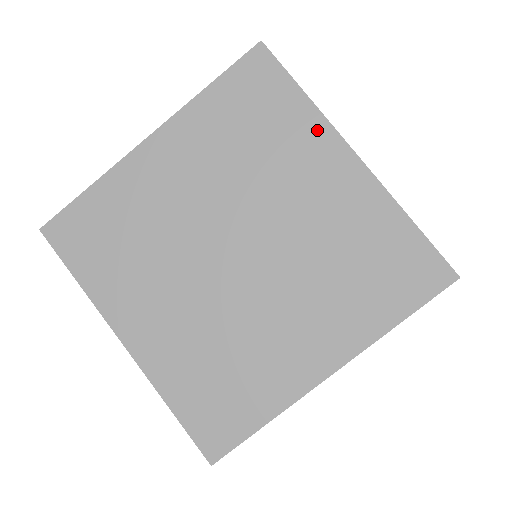
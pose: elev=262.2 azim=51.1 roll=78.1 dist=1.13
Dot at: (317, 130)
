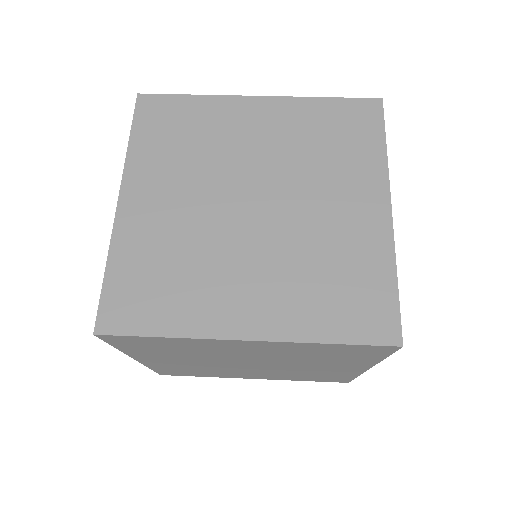
Dot at: (376, 173)
